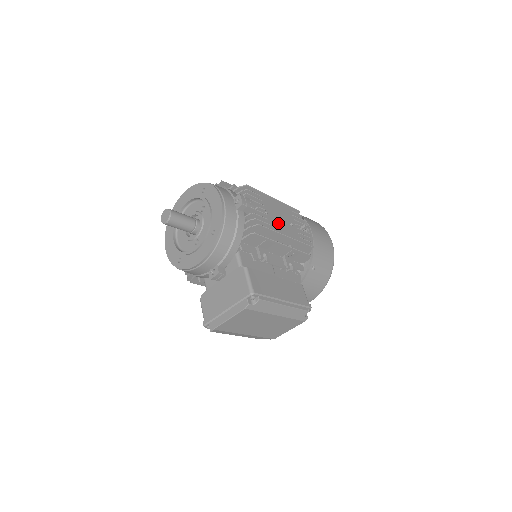
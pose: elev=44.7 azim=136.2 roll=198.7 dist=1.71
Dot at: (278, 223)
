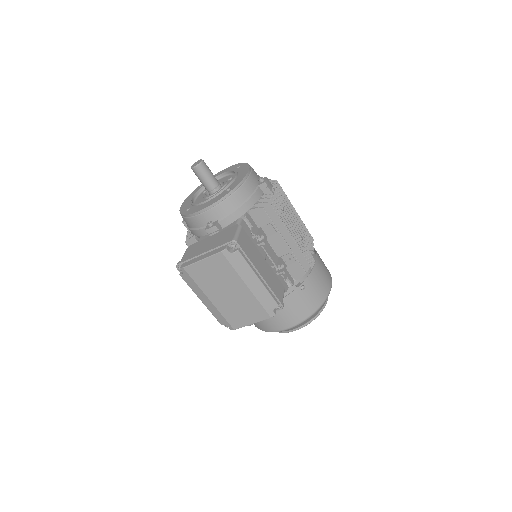
Dot at: occluded
